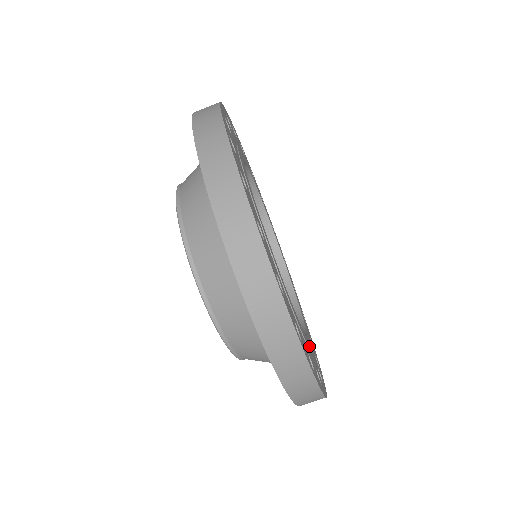
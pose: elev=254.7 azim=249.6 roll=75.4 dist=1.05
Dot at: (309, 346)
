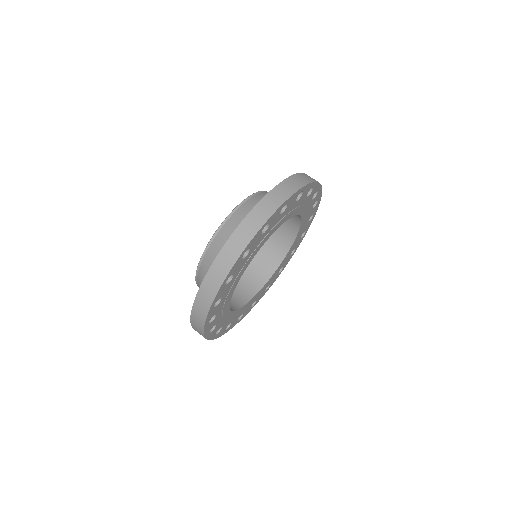
Dot at: (251, 257)
